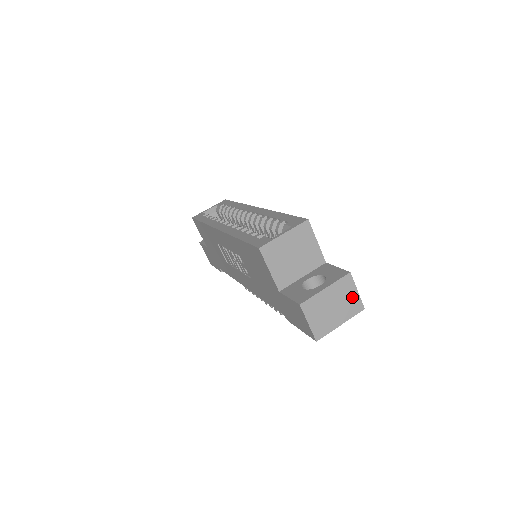
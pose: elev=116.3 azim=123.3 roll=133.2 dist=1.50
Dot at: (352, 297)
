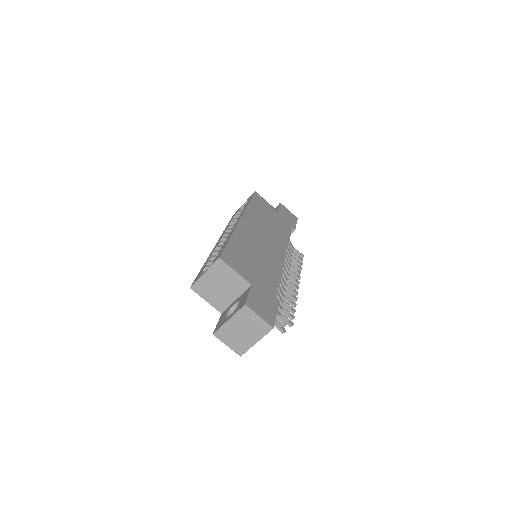
Dot at: (256, 322)
